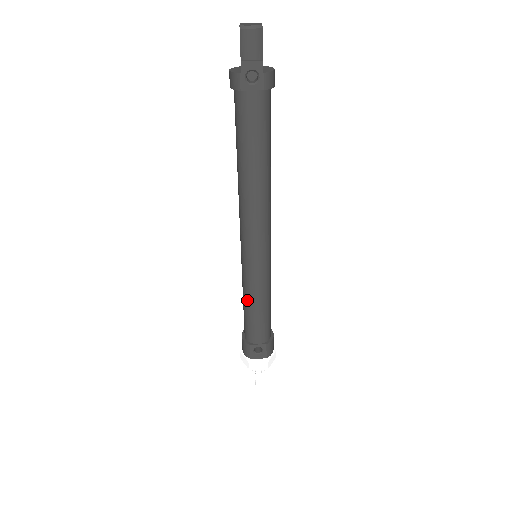
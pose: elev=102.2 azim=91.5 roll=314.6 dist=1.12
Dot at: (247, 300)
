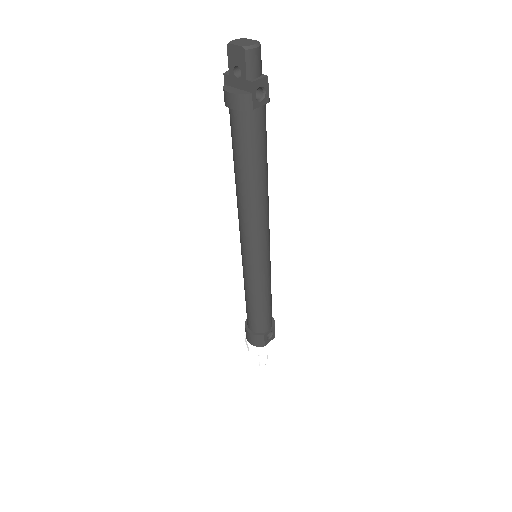
Dot at: (258, 298)
